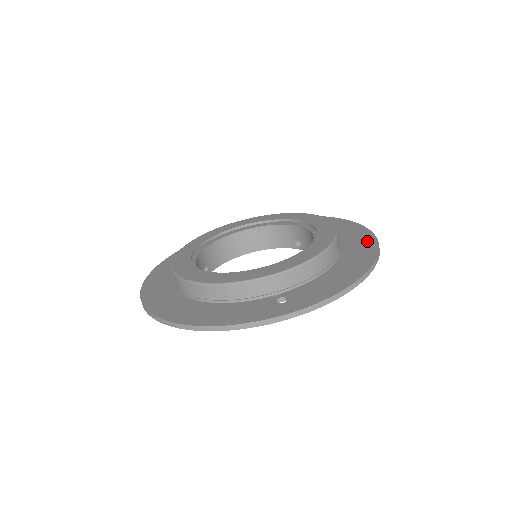
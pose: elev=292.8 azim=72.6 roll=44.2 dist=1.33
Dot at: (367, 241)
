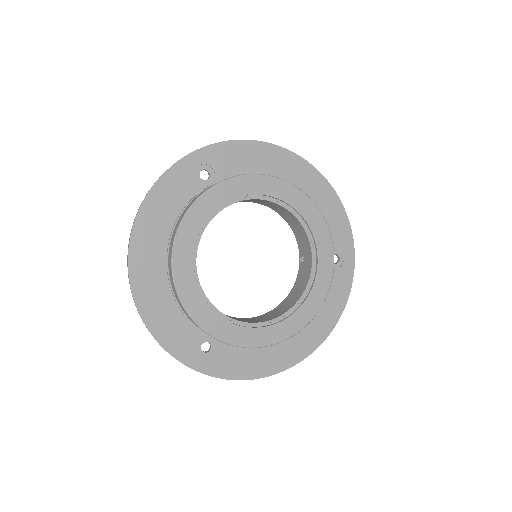
Dot at: (318, 336)
